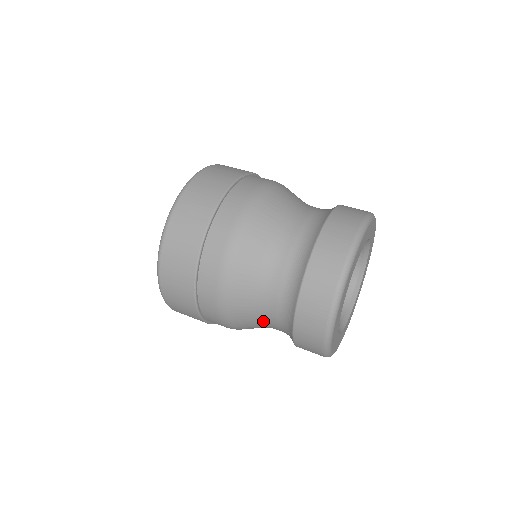
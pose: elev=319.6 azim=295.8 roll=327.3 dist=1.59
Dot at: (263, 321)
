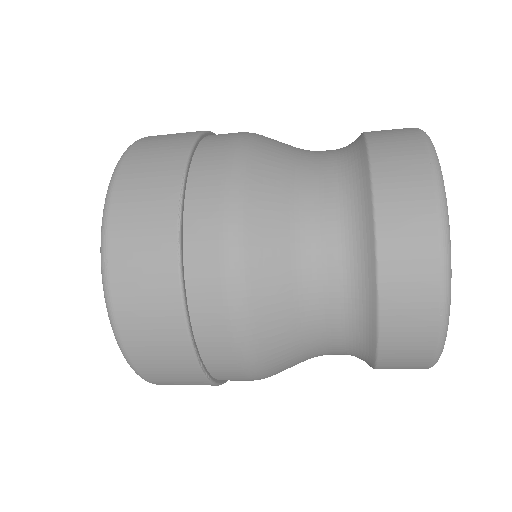
Dot at: (305, 247)
